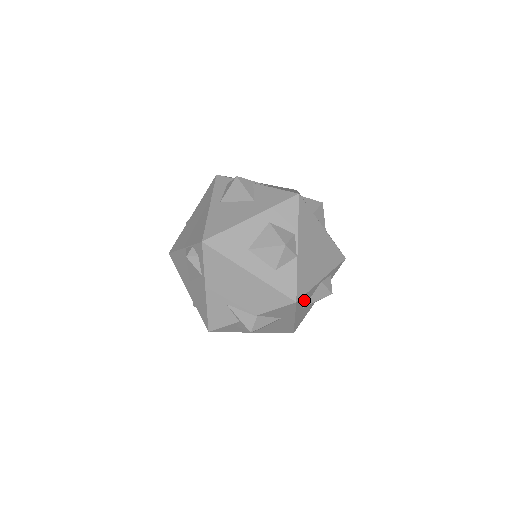
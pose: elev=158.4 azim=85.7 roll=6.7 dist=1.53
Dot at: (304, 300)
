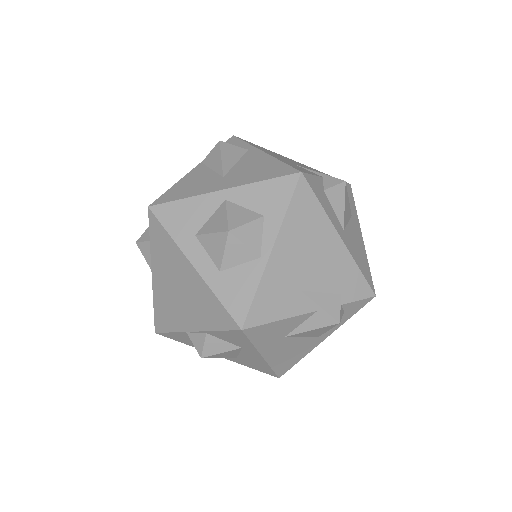
Dot at: occluded
